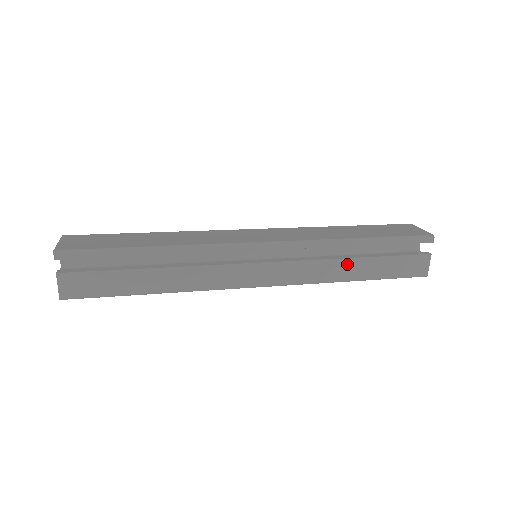
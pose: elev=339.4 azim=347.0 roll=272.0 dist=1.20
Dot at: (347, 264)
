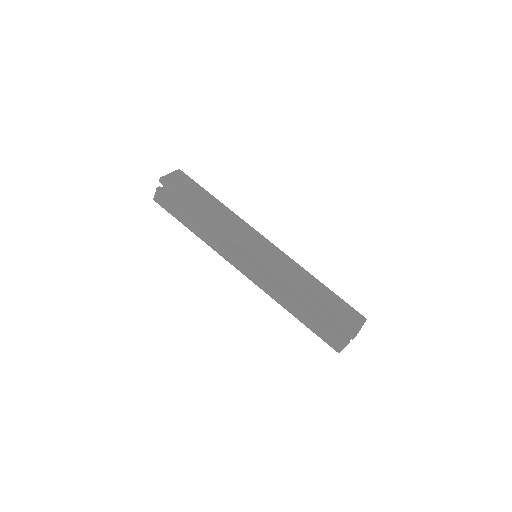
Dot at: (293, 304)
